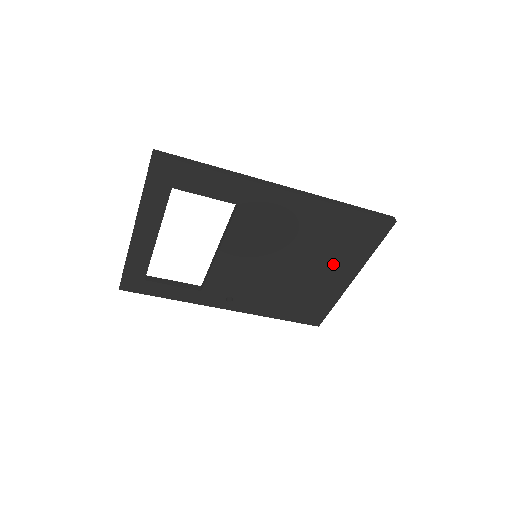
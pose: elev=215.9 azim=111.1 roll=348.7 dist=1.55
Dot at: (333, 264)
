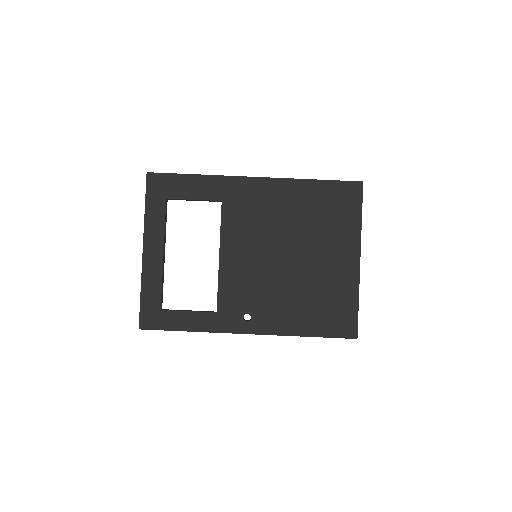
Dot at: (330, 245)
